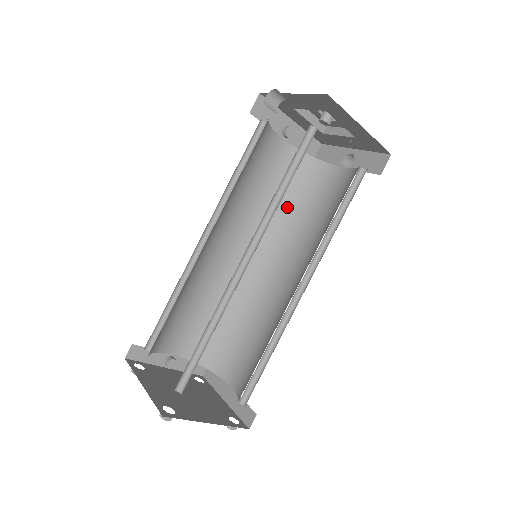
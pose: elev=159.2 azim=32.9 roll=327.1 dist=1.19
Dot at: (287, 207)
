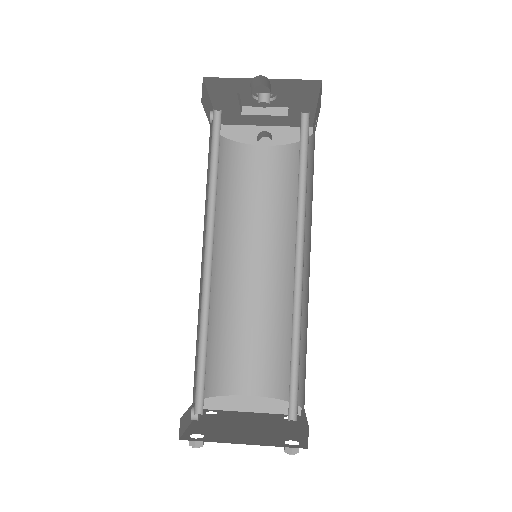
Dot at: (227, 198)
